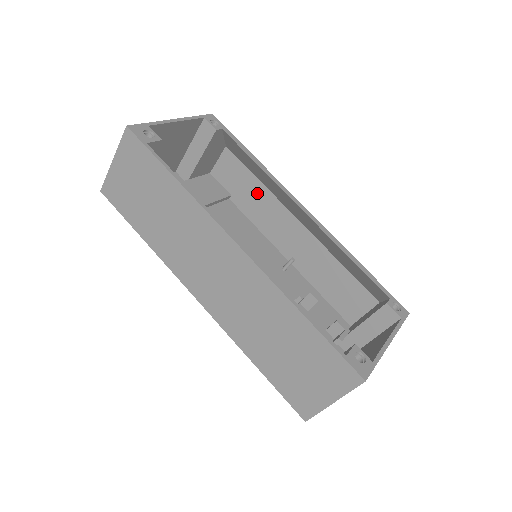
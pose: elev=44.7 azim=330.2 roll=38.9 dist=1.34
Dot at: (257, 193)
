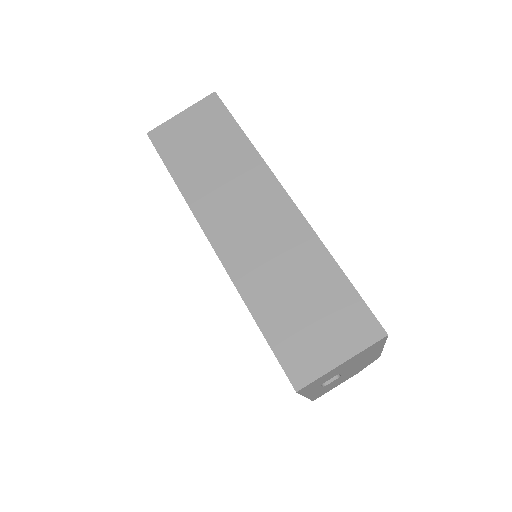
Dot at: occluded
